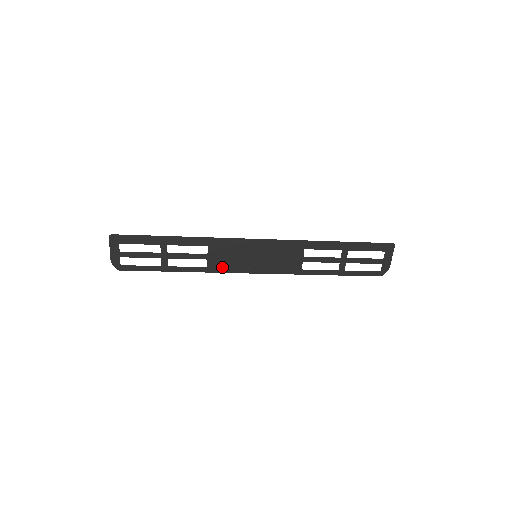
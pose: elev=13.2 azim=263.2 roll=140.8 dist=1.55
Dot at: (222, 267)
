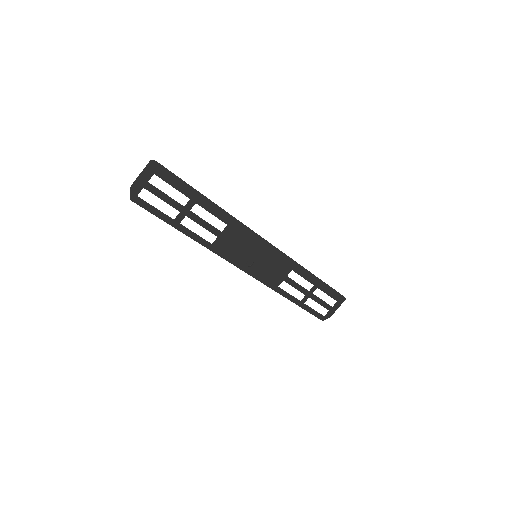
Dot at: (224, 251)
